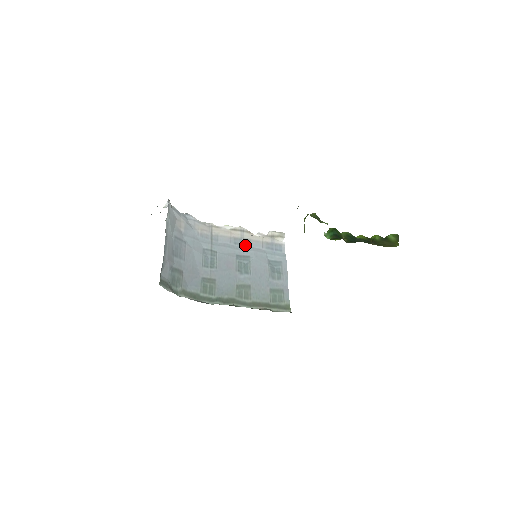
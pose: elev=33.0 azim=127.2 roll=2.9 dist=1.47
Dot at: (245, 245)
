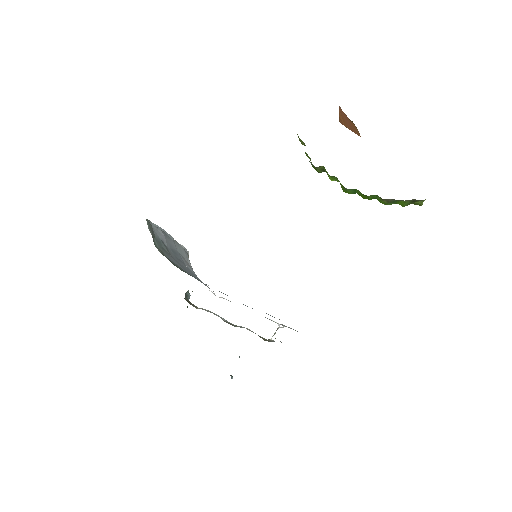
Dot at: occluded
